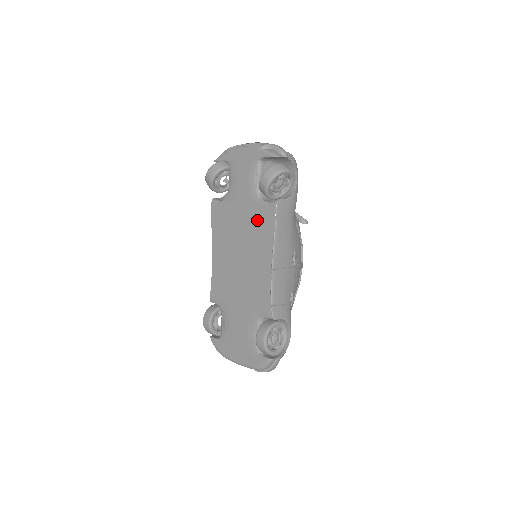
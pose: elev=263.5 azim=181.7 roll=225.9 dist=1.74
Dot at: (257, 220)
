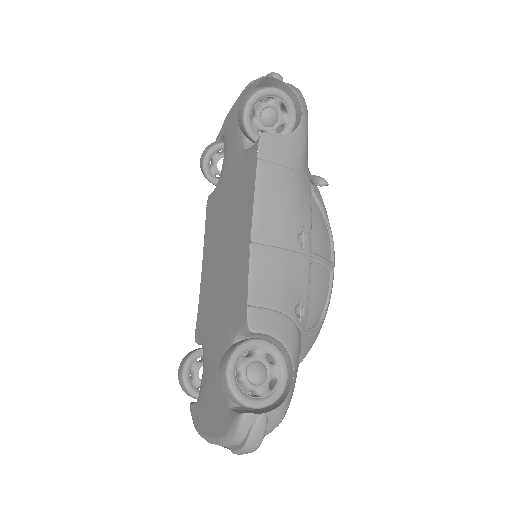
Dot at: (240, 180)
